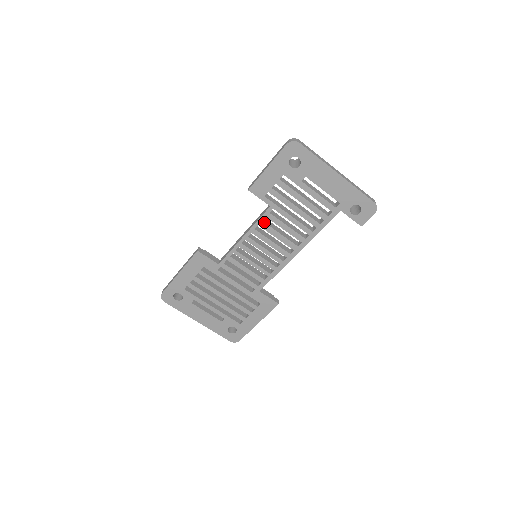
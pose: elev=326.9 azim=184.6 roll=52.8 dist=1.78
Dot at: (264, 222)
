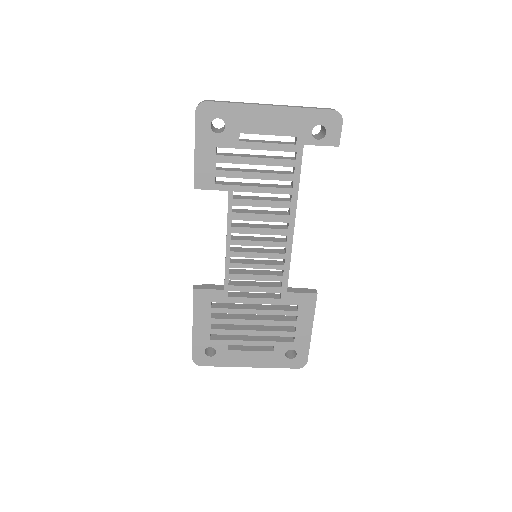
Dot at: (235, 212)
